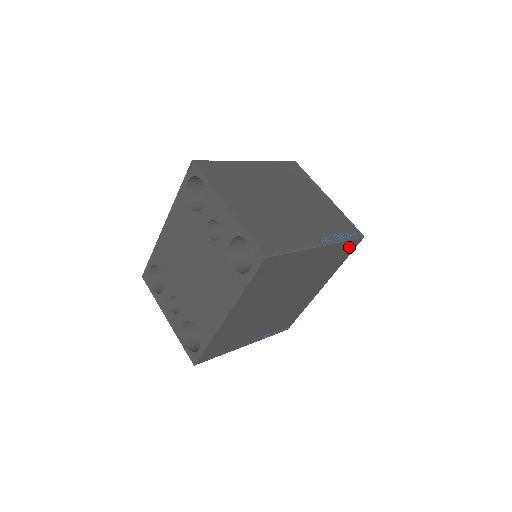
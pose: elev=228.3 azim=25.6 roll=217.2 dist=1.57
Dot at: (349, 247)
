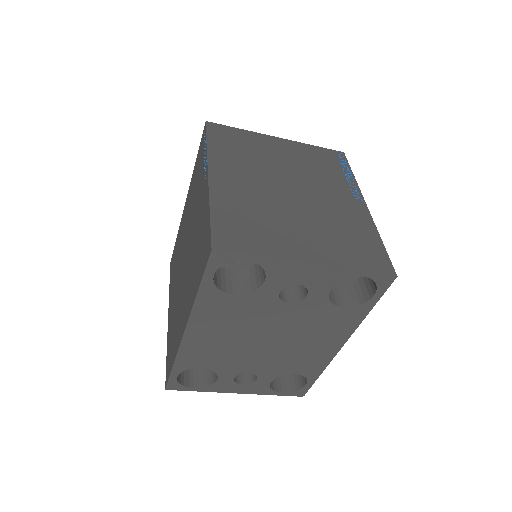
Dot at: occluded
